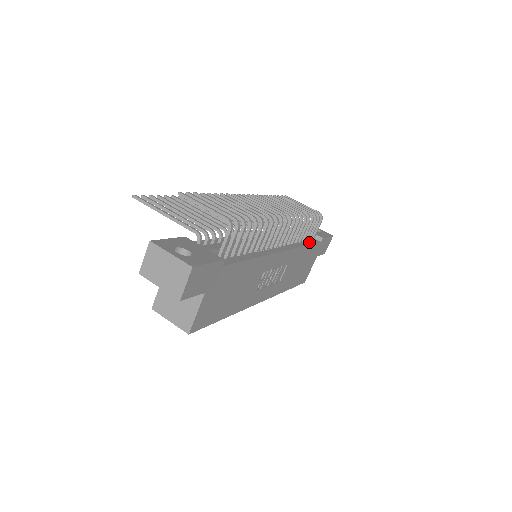
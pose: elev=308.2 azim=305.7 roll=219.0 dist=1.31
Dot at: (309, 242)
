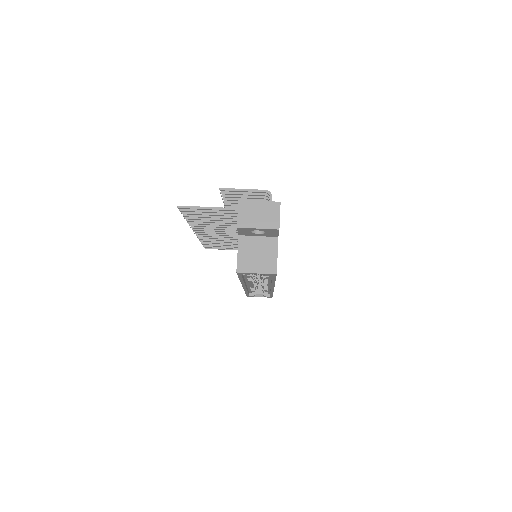
Dot at: occluded
